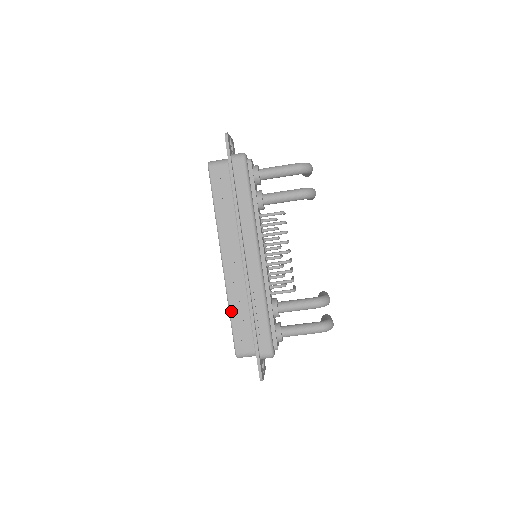
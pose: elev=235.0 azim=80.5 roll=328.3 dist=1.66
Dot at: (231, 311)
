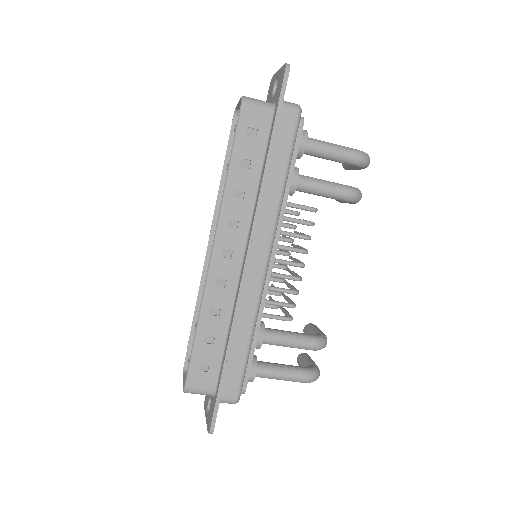
Dot at: (200, 326)
